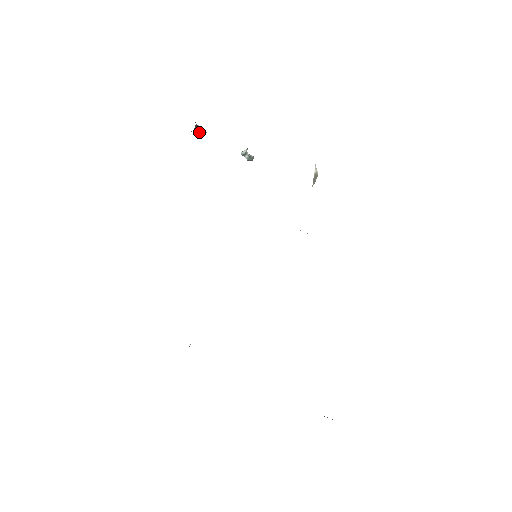
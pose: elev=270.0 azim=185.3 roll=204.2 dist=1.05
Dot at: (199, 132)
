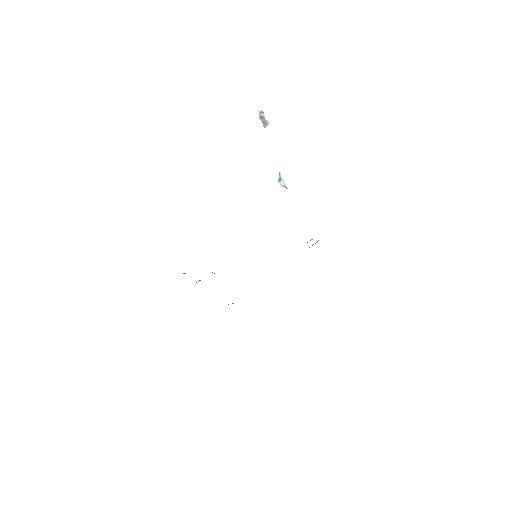
Dot at: (279, 181)
